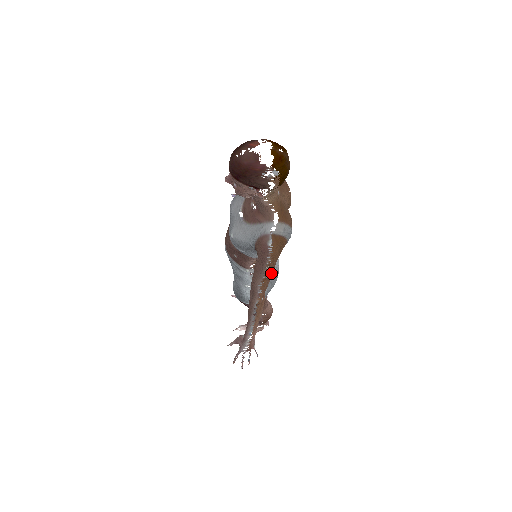
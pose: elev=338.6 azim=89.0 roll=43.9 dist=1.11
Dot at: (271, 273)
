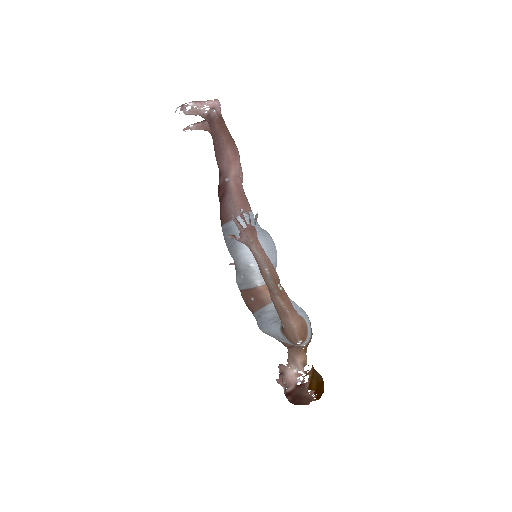
Dot at: occluded
